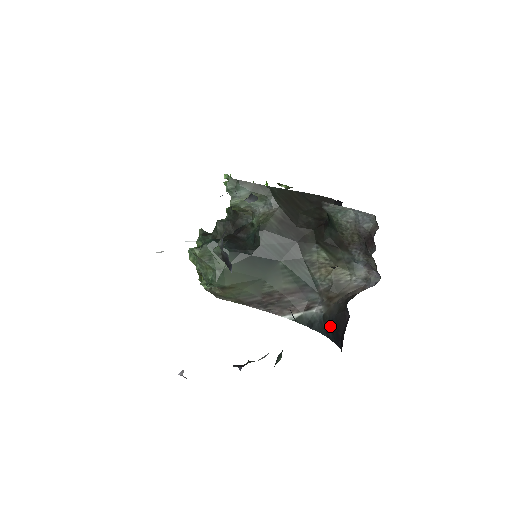
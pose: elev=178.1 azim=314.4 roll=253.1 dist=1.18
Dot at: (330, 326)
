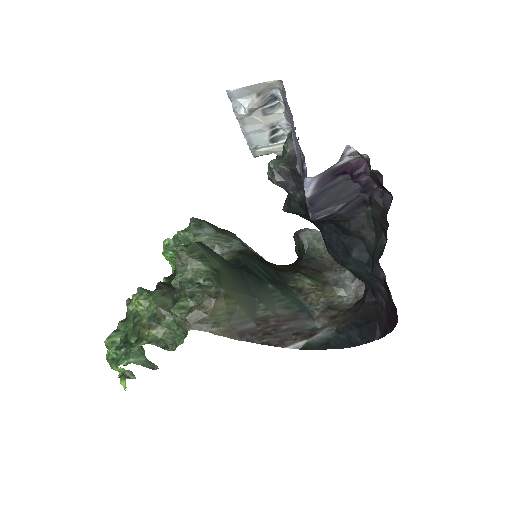
Dot at: (353, 330)
